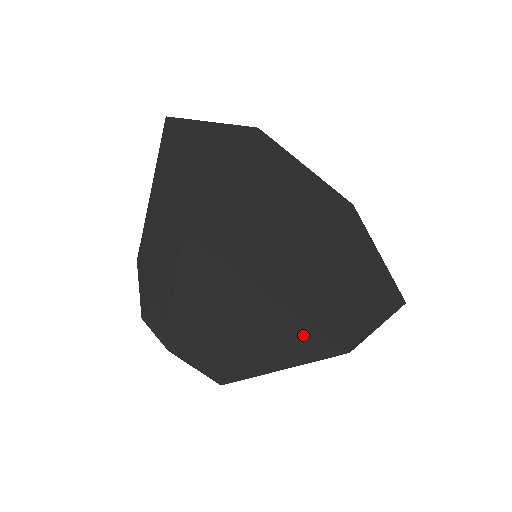
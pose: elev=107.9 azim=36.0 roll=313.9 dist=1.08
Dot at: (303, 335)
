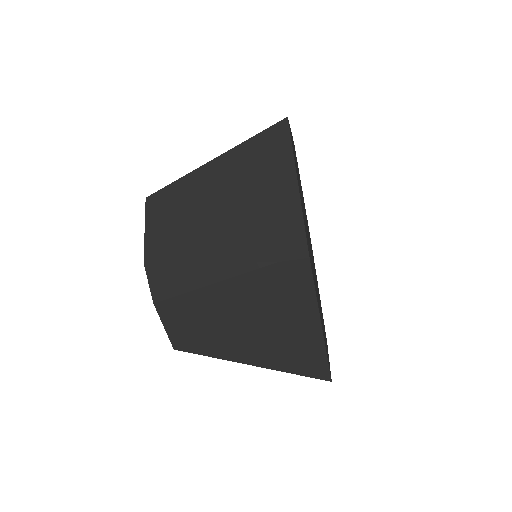
Dot at: (311, 357)
